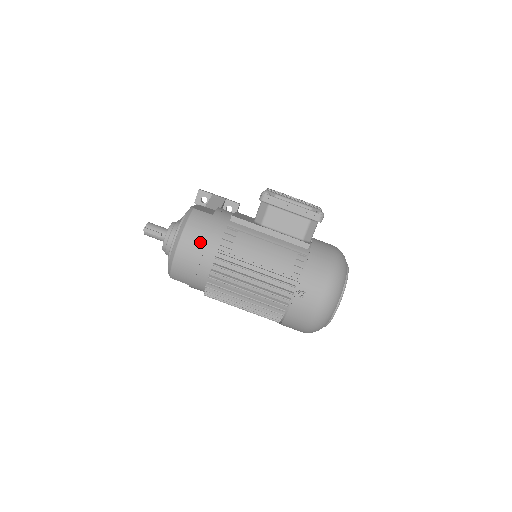
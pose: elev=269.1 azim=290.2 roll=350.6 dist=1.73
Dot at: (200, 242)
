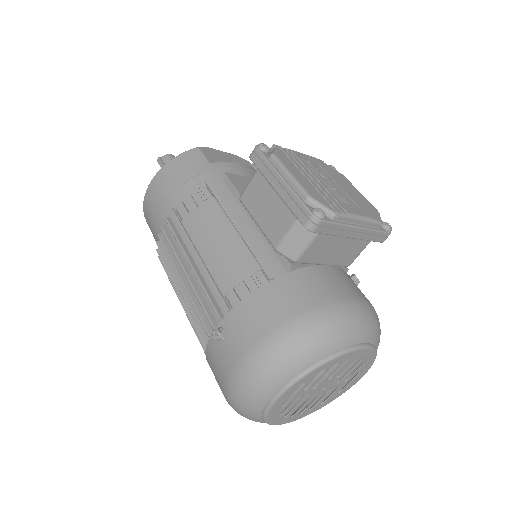
Dot at: (167, 190)
